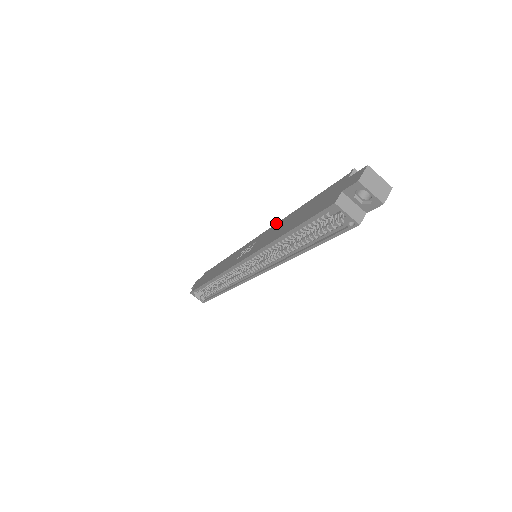
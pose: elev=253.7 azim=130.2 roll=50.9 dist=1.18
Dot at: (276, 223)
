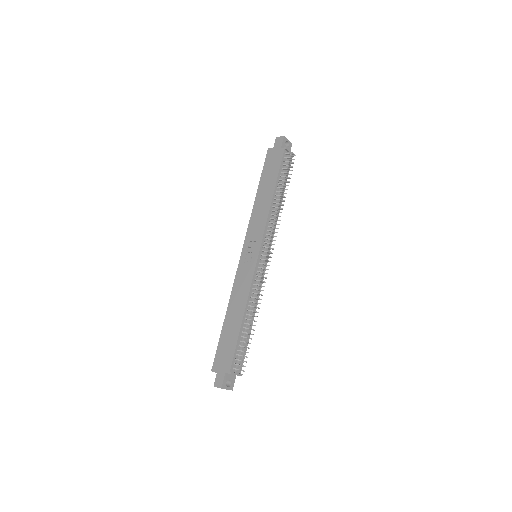
Dot at: (250, 288)
